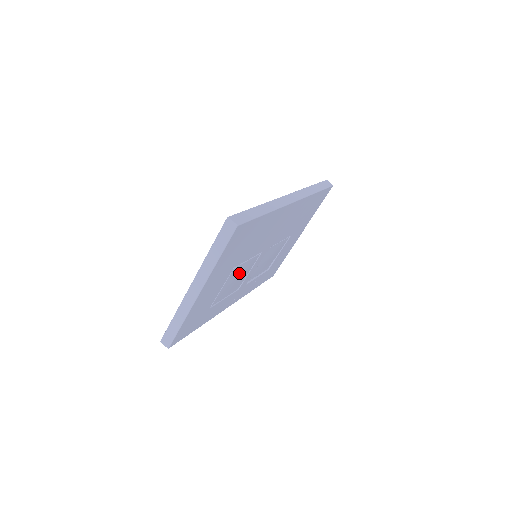
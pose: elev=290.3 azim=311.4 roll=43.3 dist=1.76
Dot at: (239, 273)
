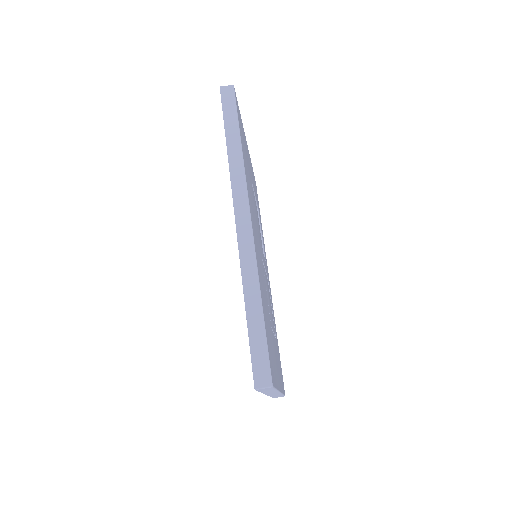
Dot at: (269, 302)
